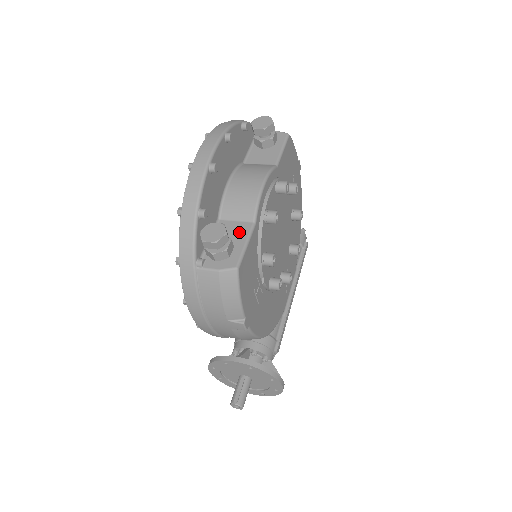
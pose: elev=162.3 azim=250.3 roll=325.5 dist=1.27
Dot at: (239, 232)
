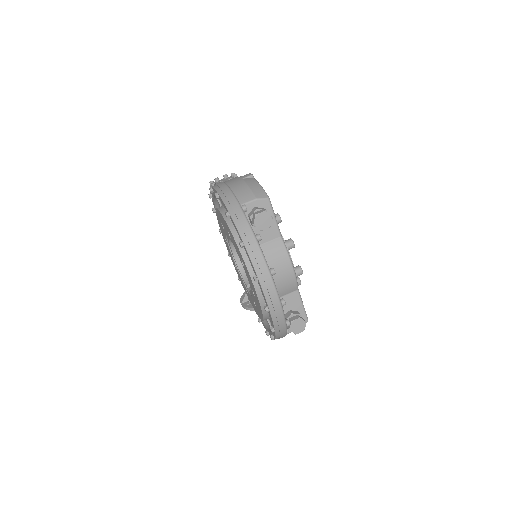
Dot at: (294, 301)
